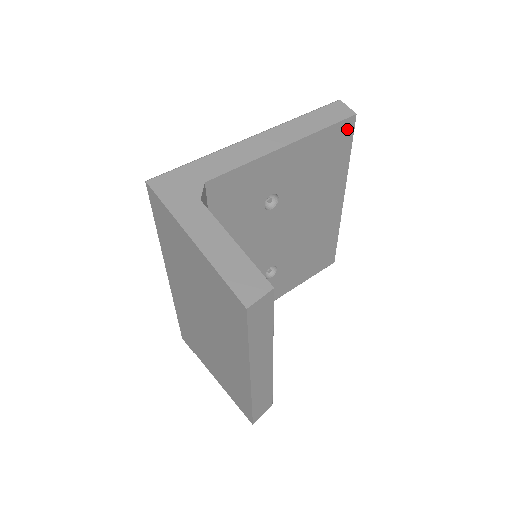
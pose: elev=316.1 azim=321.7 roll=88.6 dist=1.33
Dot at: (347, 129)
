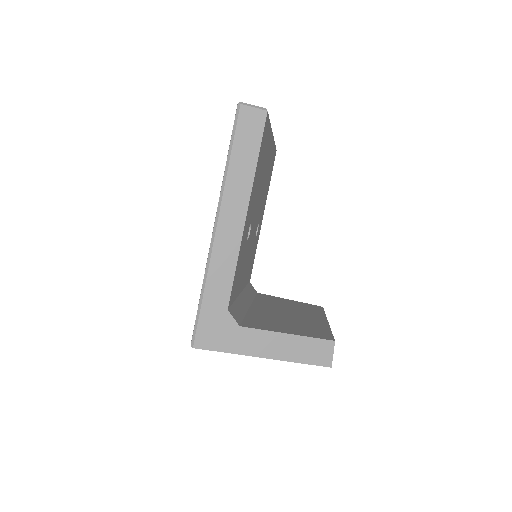
Dot at: (265, 126)
